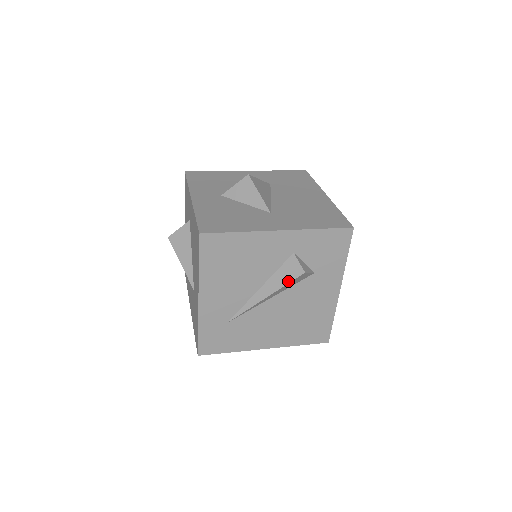
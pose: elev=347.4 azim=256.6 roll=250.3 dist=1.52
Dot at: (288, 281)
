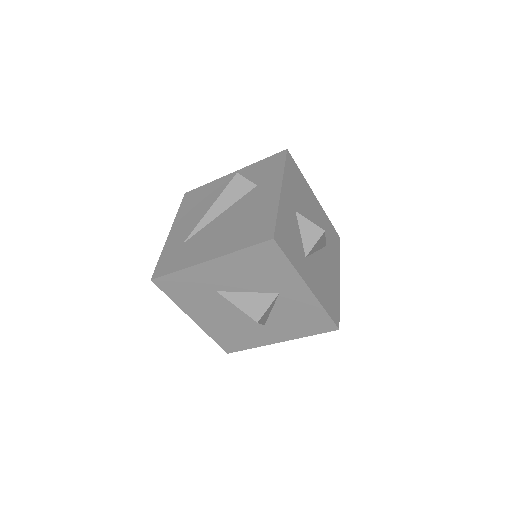
Dot at: (227, 187)
